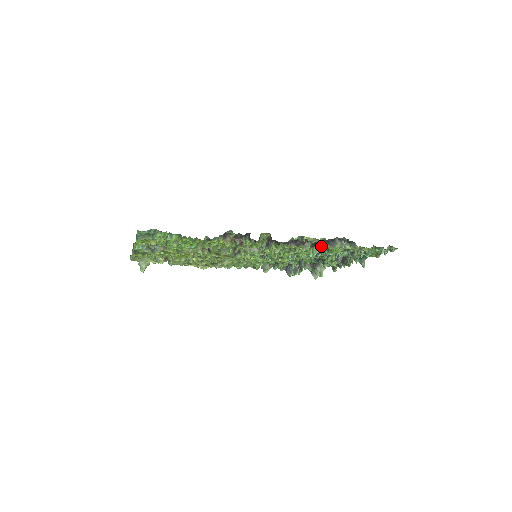
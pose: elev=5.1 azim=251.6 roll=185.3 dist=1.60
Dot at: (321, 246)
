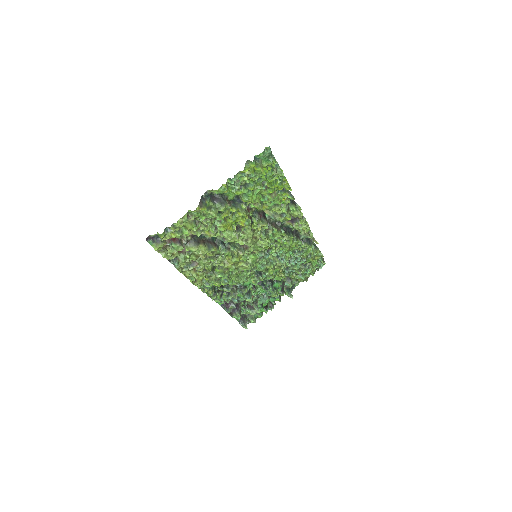
Dot at: (312, 236)
